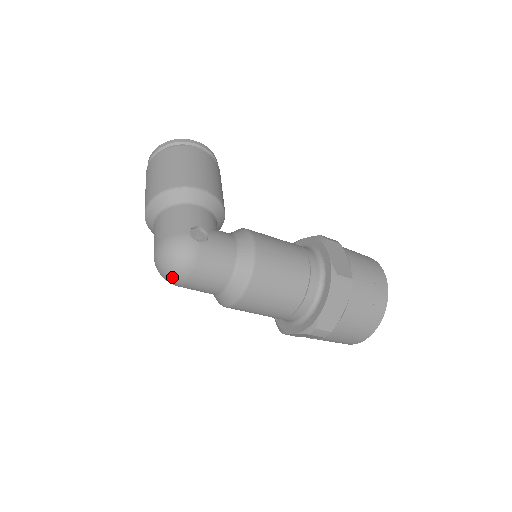
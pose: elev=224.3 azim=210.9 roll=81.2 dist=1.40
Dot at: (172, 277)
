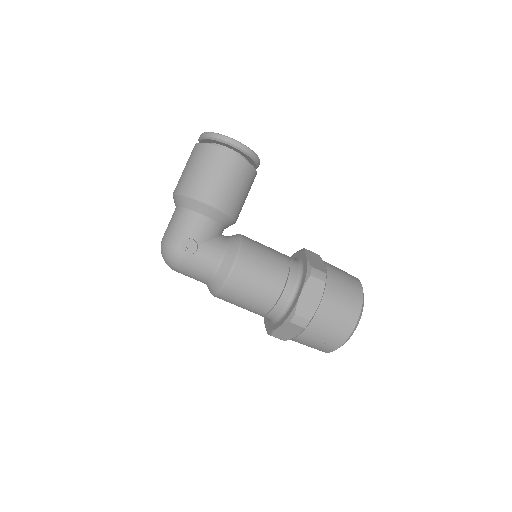
Dot at: occluded
